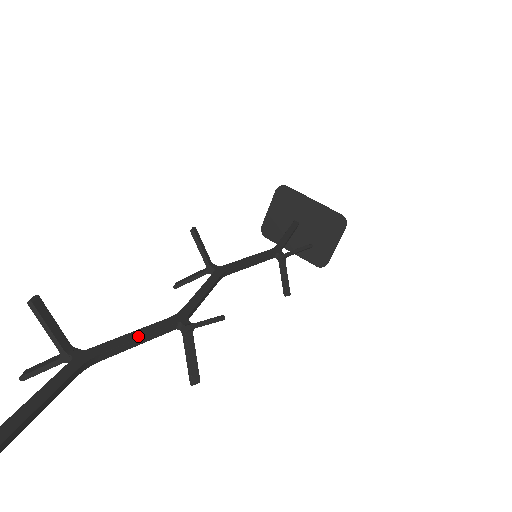
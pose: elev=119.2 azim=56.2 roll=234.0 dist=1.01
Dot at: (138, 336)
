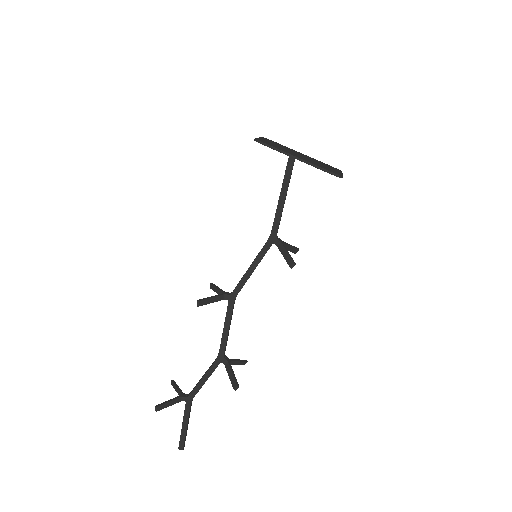
Dot at: (205, 381)
